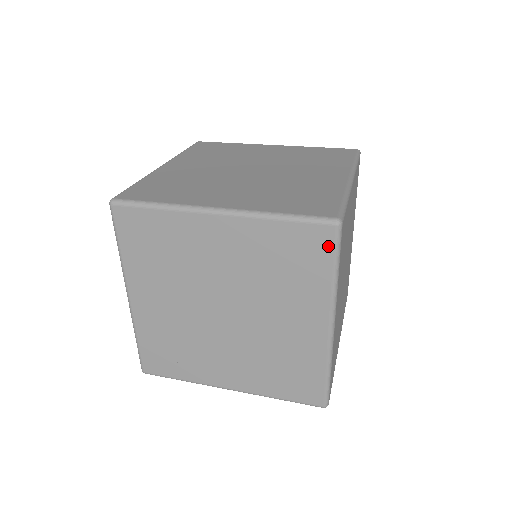
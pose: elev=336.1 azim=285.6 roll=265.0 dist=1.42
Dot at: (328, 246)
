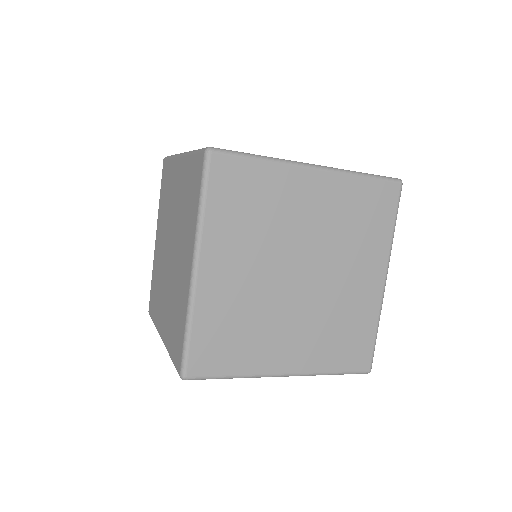
Dot at: (394, 201)
